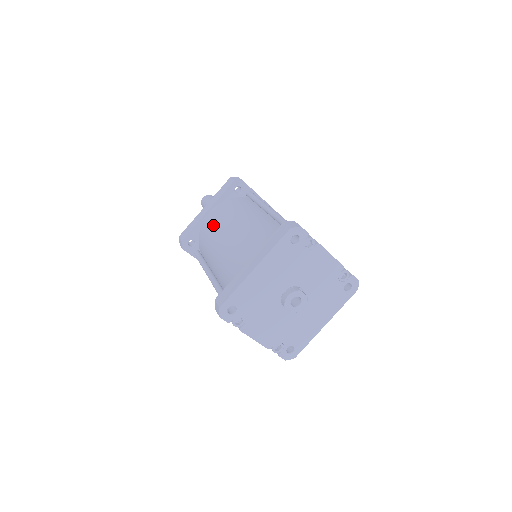
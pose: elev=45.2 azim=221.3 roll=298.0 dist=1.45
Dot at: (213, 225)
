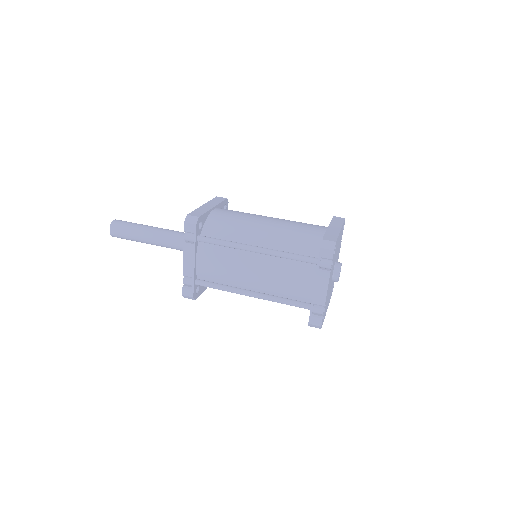
Dot at: (236, 214)
